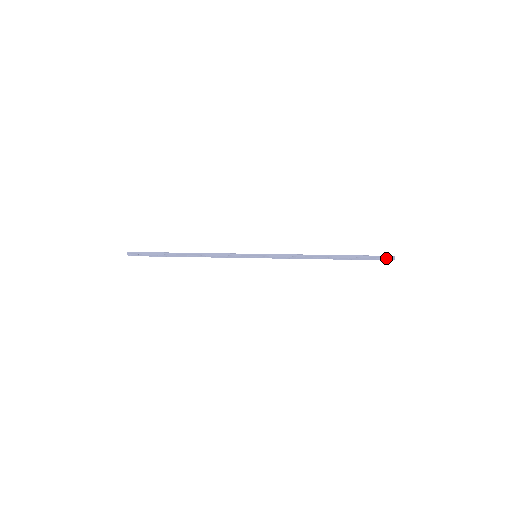
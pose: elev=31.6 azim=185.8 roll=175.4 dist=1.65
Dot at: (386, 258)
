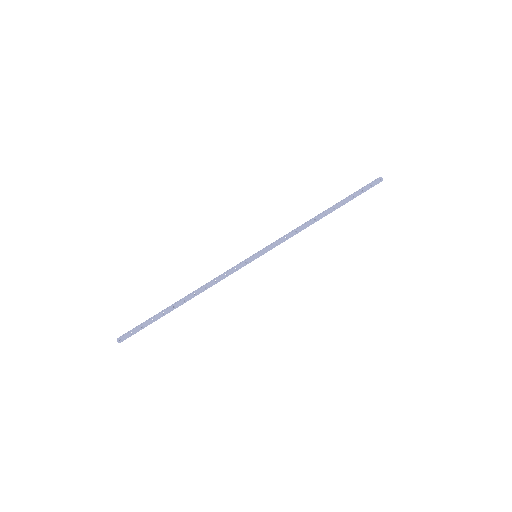
Dot at: (374, 181)
